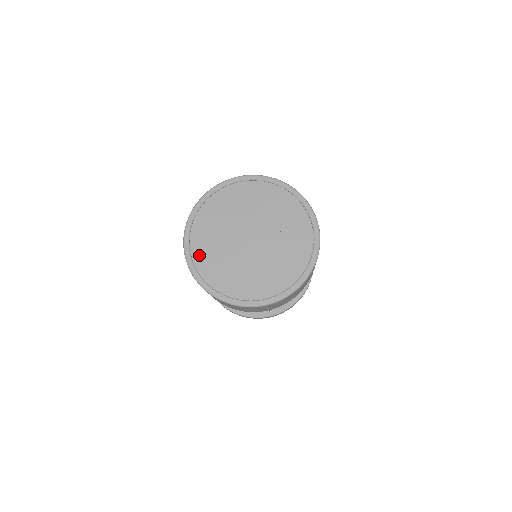
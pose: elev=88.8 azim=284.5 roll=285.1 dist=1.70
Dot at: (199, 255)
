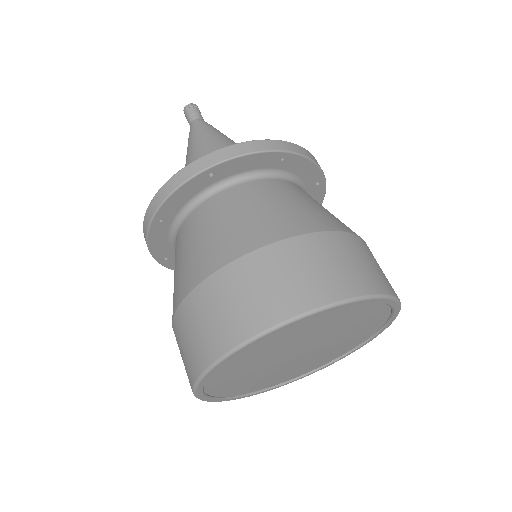
Dot at: (263, 387)
